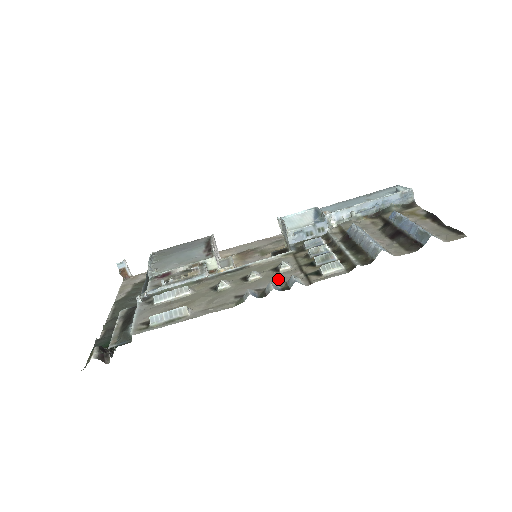
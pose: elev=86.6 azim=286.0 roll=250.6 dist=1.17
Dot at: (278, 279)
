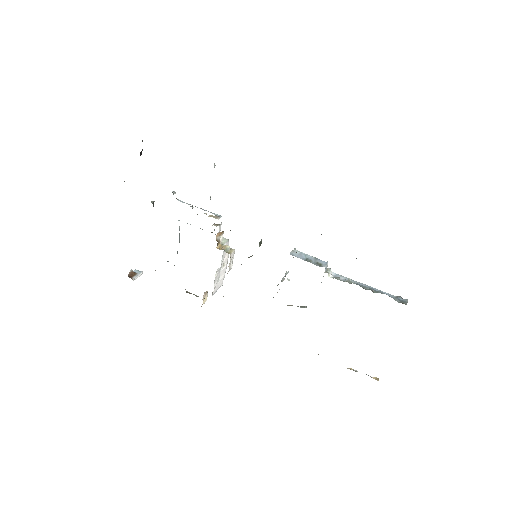
Dot at: occluded
